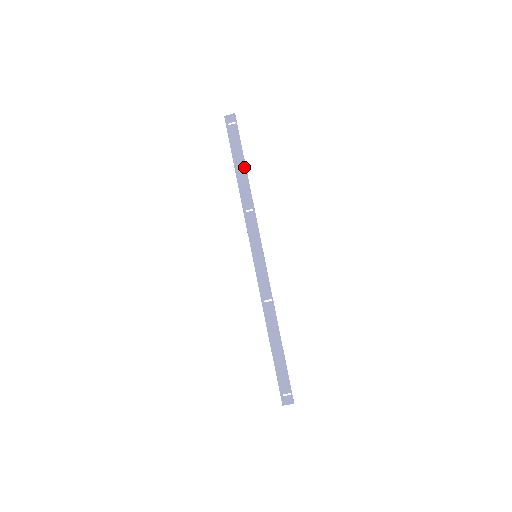
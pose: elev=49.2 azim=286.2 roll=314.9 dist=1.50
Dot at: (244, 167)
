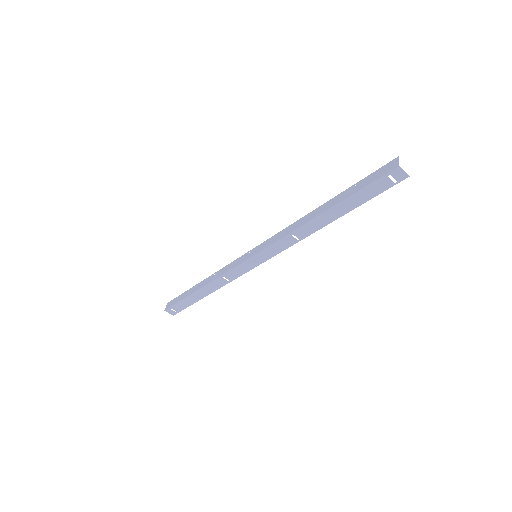
Dot at: (341, 214)
